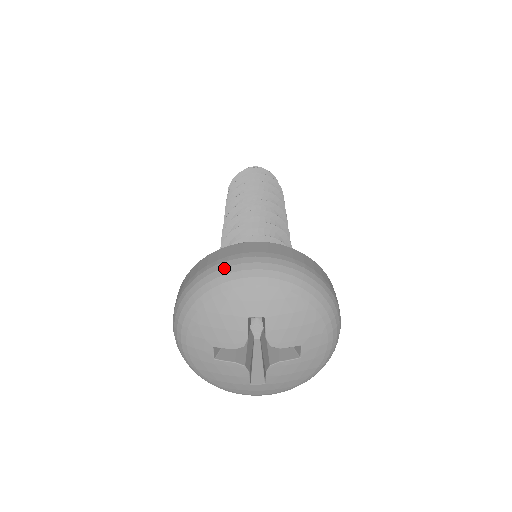
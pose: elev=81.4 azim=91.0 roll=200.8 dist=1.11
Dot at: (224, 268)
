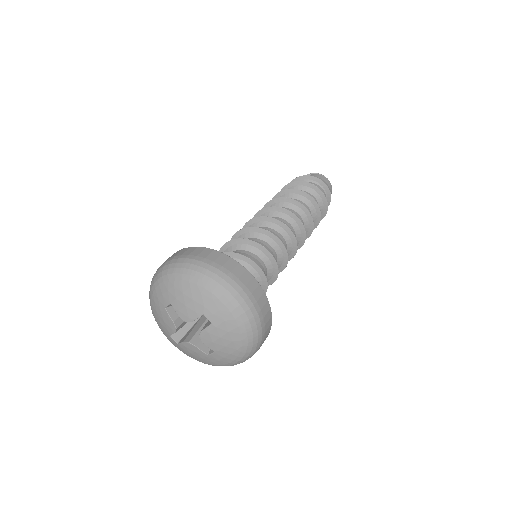
Dot at: (151, 281)
